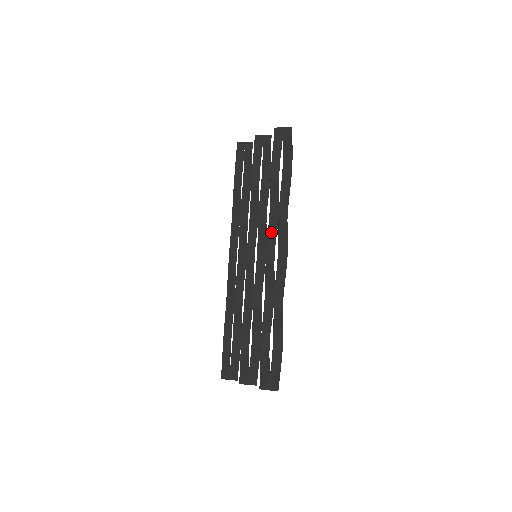
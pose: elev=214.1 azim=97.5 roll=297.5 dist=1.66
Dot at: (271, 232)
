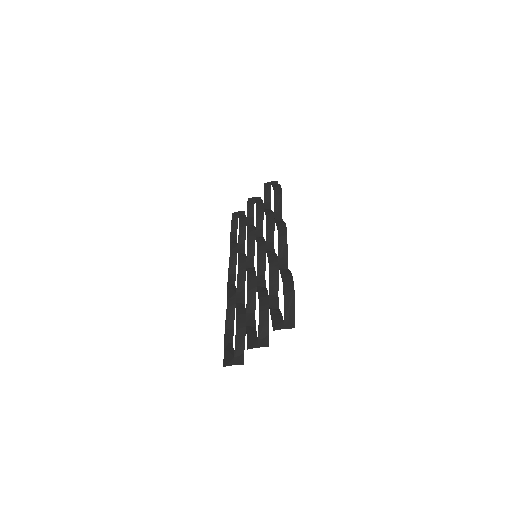
Dot at: (269, 231)
